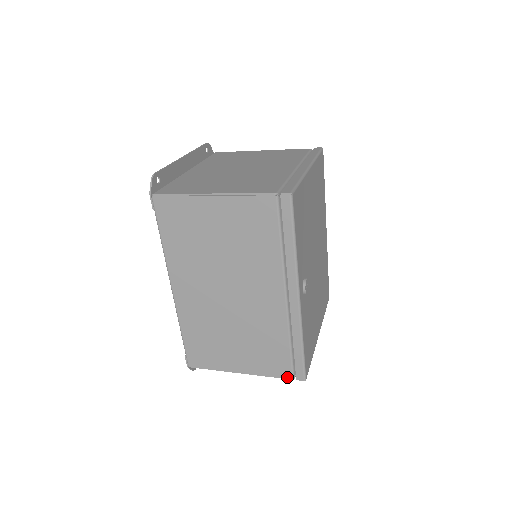
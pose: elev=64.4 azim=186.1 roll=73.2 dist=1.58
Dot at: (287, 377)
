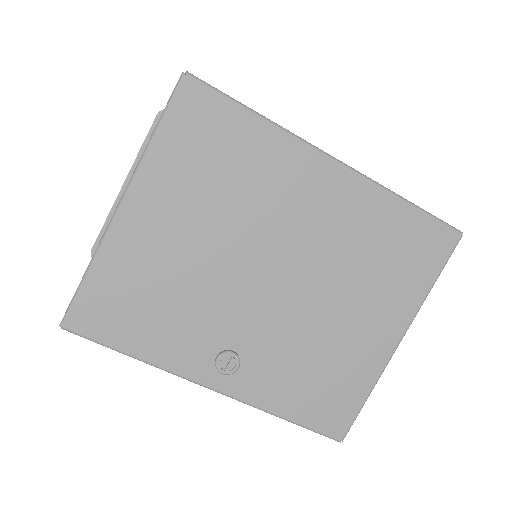
Dot at: occluded
